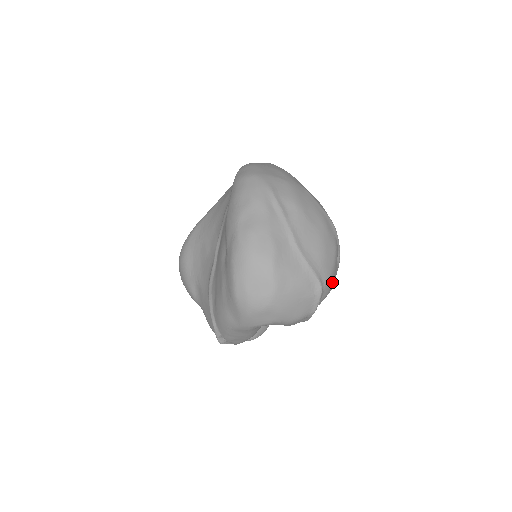
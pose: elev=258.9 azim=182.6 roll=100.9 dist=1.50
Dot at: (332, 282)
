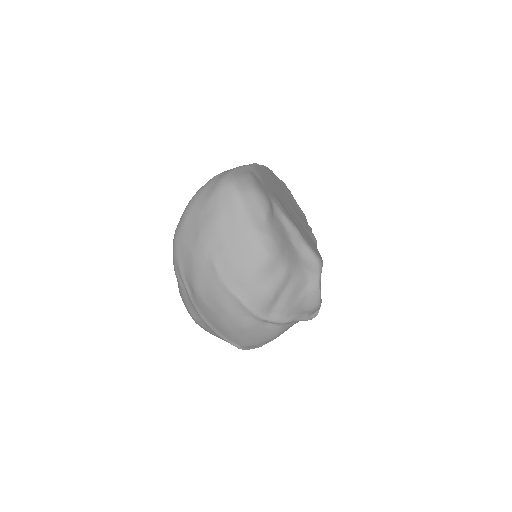
Dot at: (261, 341)
